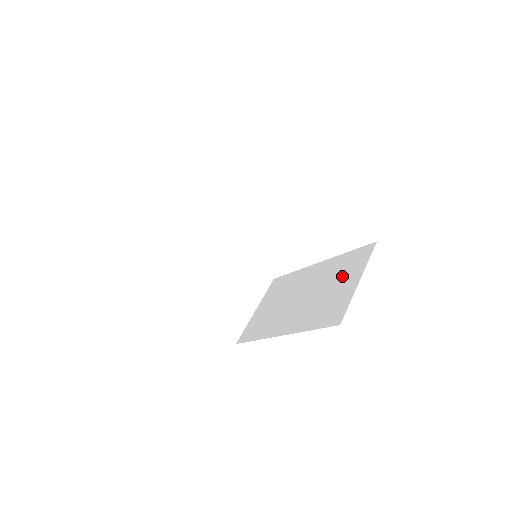
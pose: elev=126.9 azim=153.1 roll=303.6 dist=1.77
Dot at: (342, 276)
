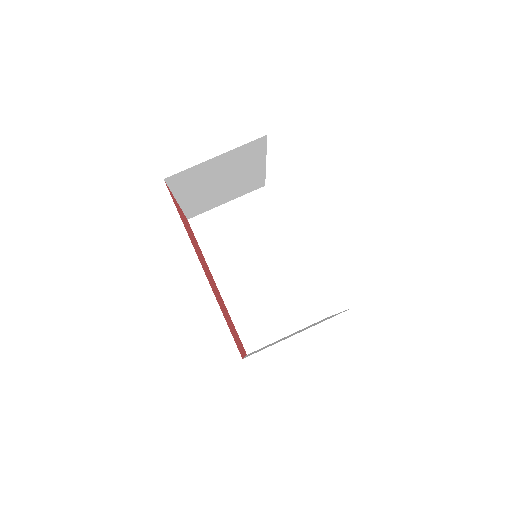
Dot at: (288, 307)
